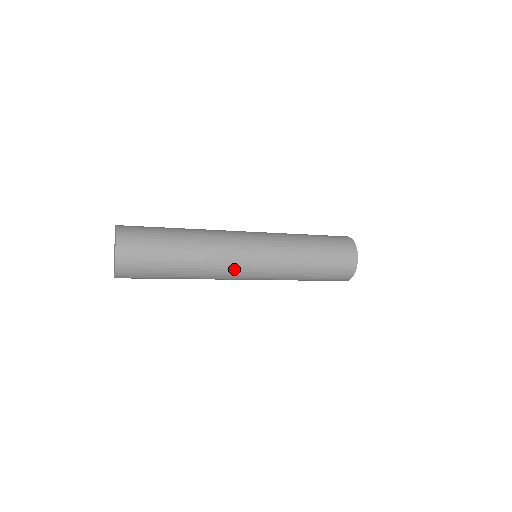
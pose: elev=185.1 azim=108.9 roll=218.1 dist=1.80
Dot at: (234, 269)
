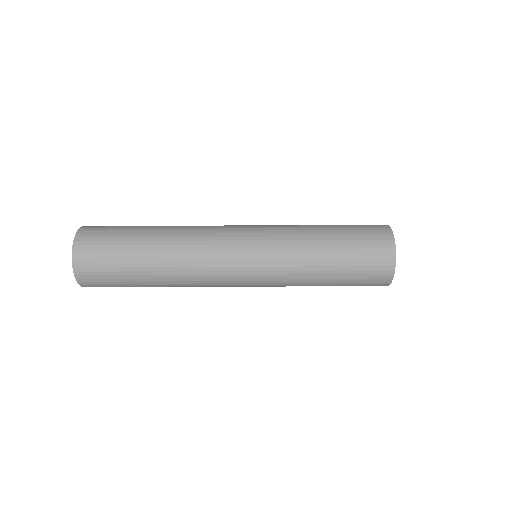
Dot at: (219, 229)
